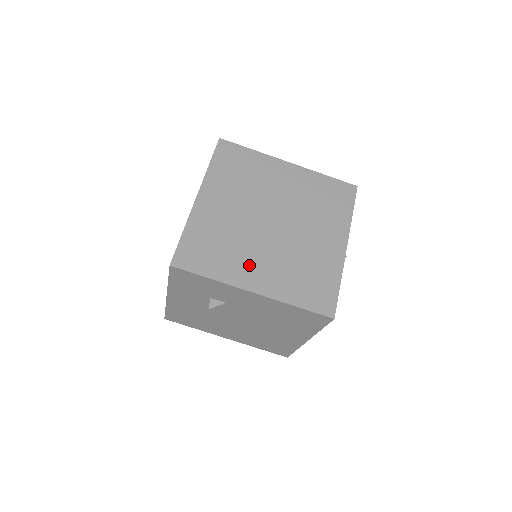
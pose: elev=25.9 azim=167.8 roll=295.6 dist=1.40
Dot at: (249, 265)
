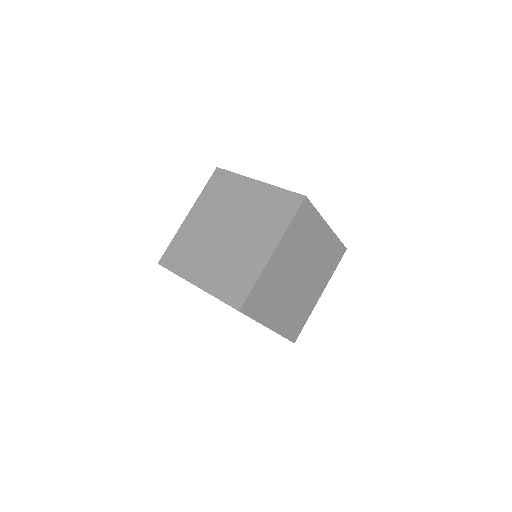
Dot at: (311, 296)
